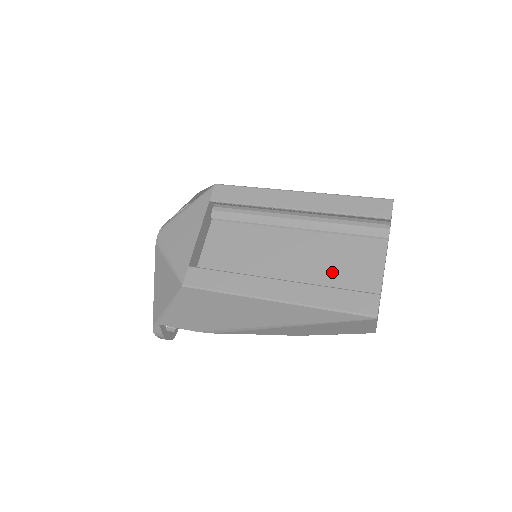
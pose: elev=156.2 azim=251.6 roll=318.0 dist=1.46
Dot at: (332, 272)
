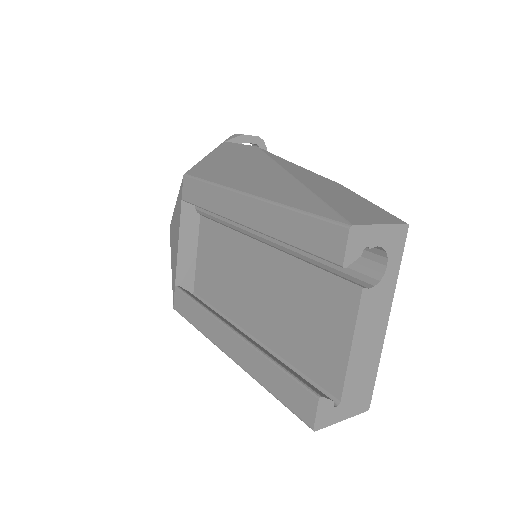
Dot at: (295, 323)
